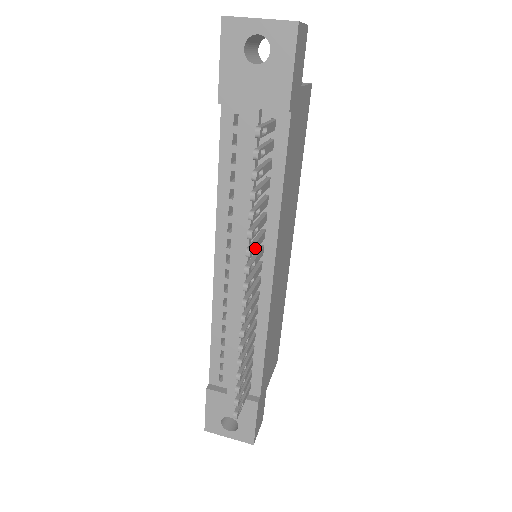
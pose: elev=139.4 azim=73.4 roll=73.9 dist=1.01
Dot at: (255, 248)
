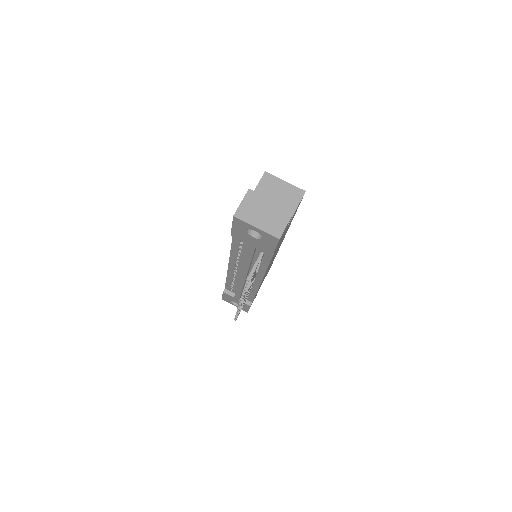
Dot at: (248, 288)
